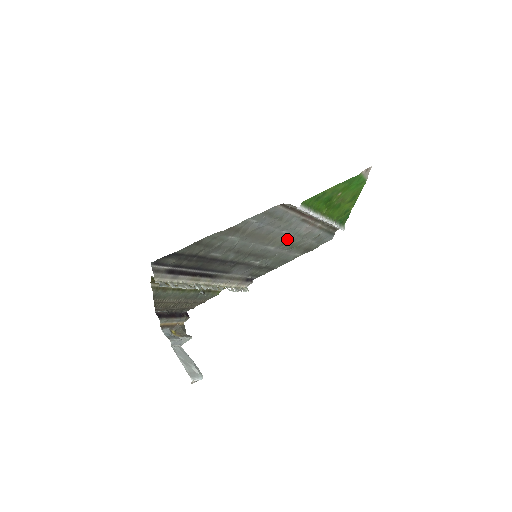
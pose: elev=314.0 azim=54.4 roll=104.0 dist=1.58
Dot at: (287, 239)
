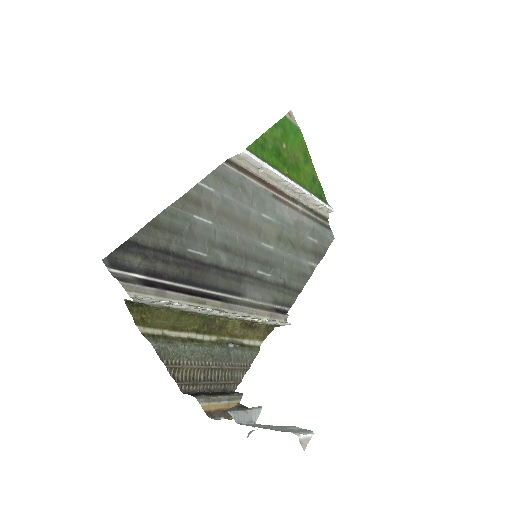
Dot at: (278, 231)
